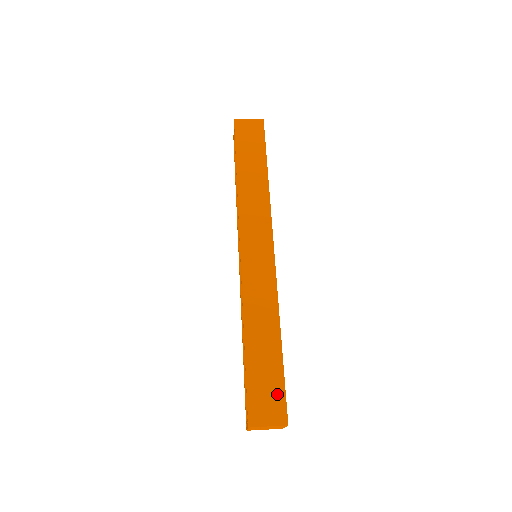
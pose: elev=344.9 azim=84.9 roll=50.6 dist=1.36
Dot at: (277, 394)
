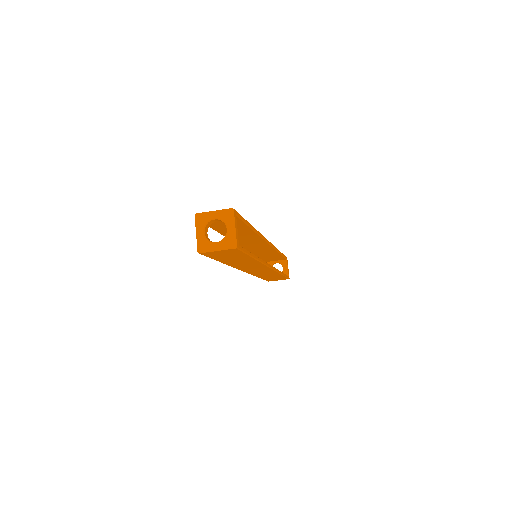
Dot at: occluded
